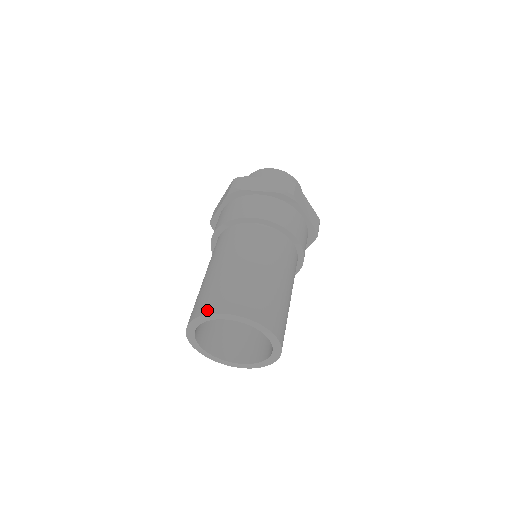
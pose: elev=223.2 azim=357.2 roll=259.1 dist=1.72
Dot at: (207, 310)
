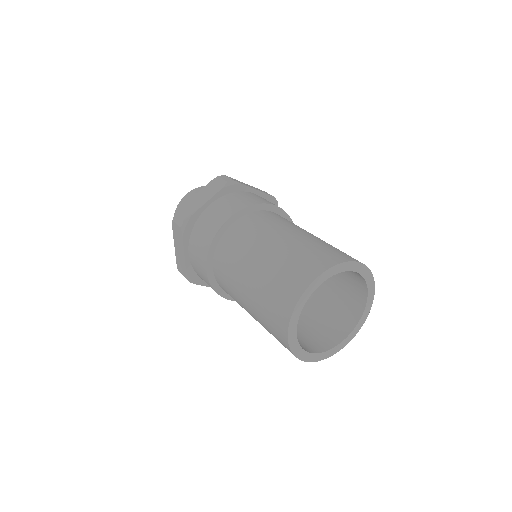
Dot at: (337, 260)
